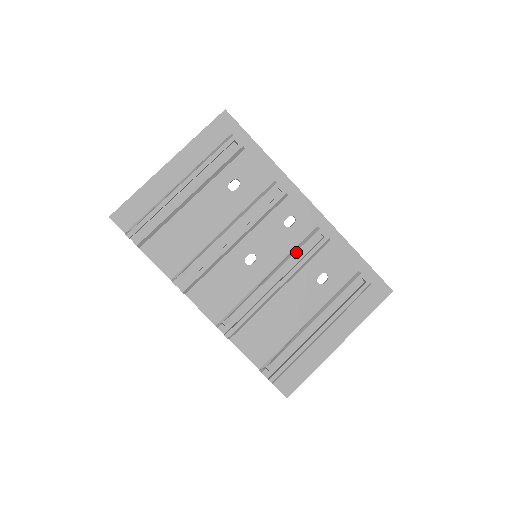
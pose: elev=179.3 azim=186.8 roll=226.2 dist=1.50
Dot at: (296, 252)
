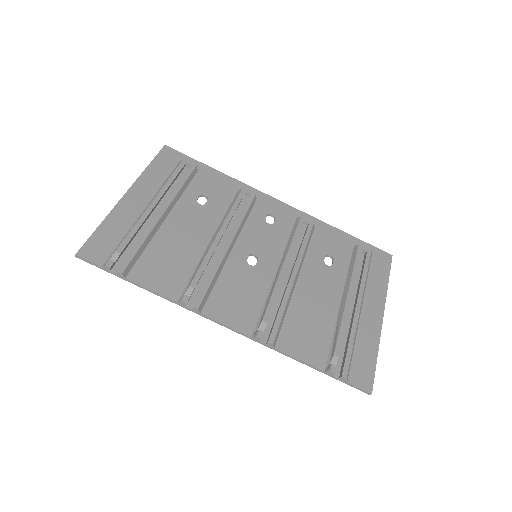
Dot at: (292, 241)
